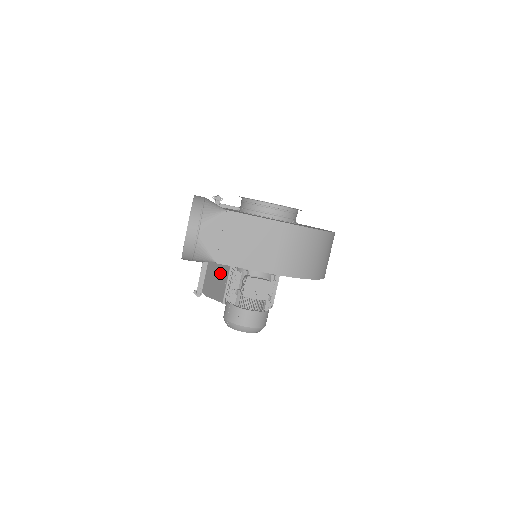
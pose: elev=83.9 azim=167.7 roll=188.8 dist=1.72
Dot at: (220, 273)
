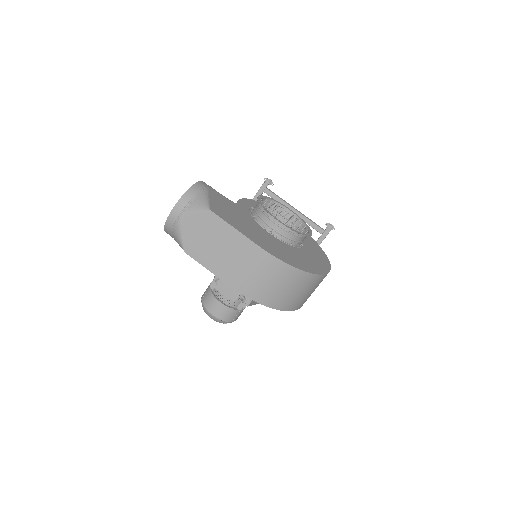
Dot at: occluded
